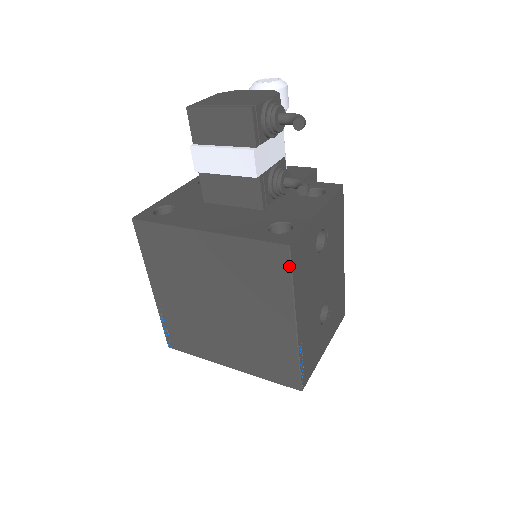
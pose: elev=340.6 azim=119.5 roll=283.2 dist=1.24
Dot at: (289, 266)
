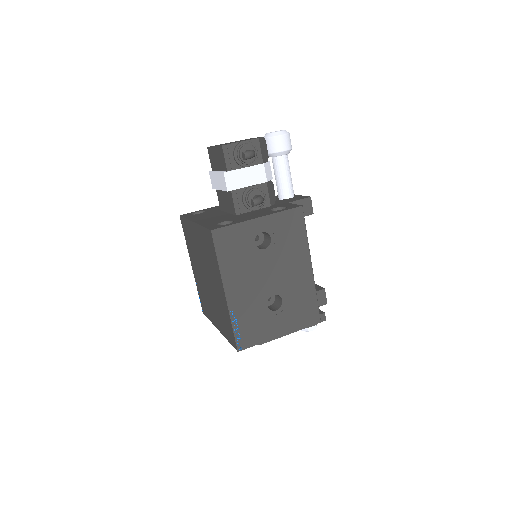
Dot at: (214, 246)
